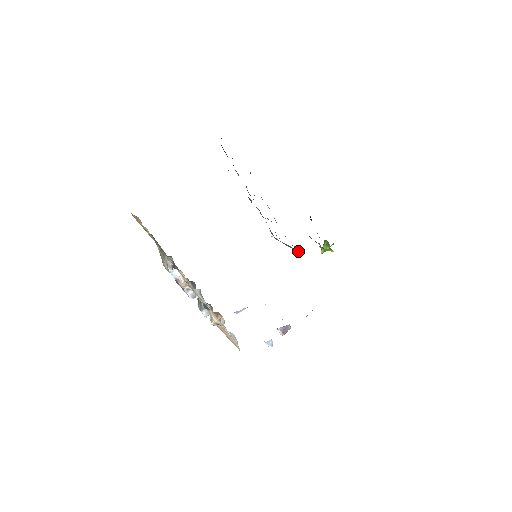
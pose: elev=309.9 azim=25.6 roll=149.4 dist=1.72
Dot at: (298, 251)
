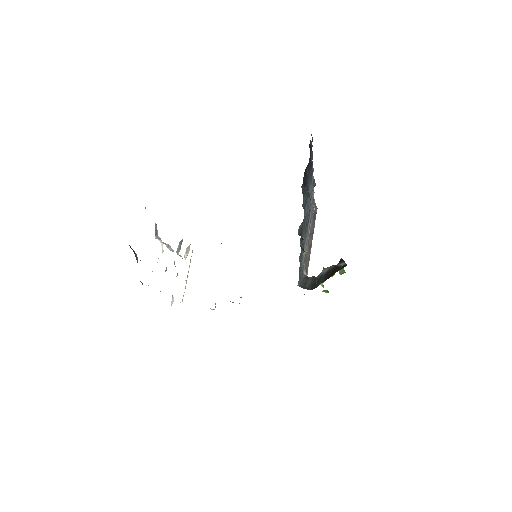
Dot at: (307, 262)
